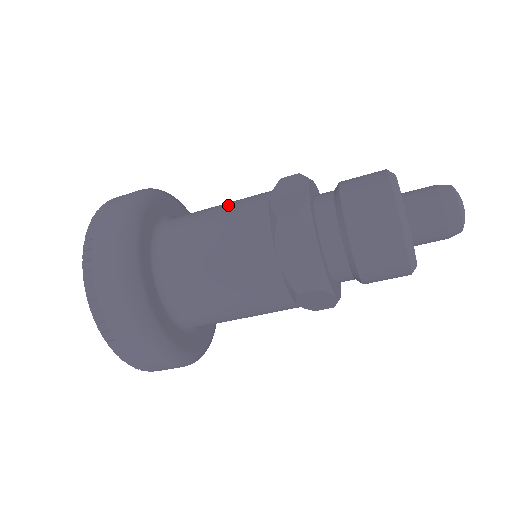
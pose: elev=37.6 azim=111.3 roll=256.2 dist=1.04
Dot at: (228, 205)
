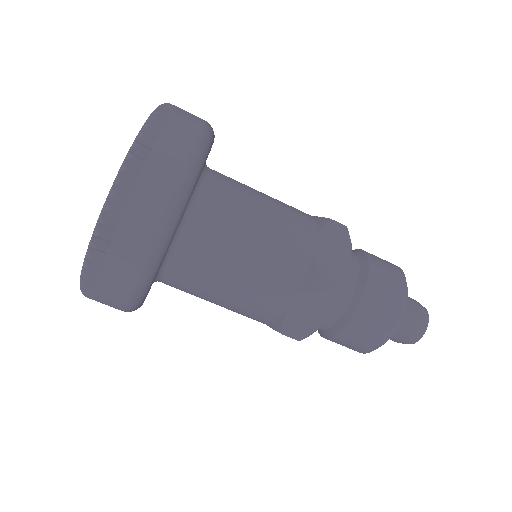
Dot at: occluded
